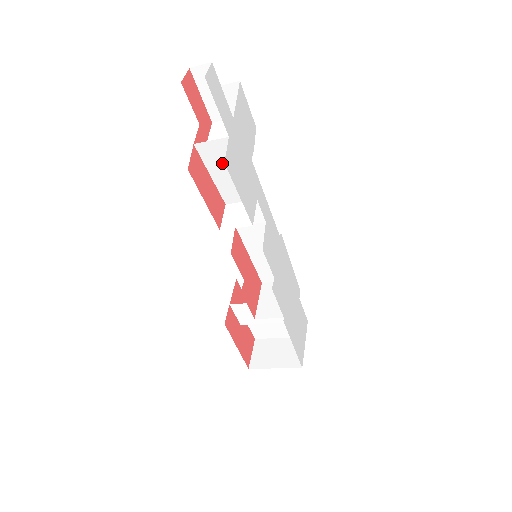
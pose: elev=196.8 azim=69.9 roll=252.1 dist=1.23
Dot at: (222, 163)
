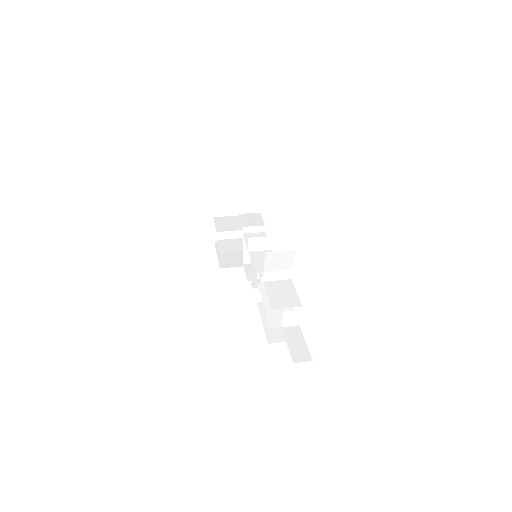
Dot at: (280, 310)
